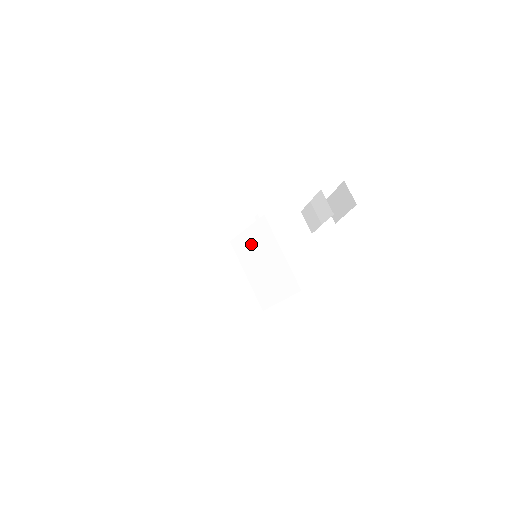
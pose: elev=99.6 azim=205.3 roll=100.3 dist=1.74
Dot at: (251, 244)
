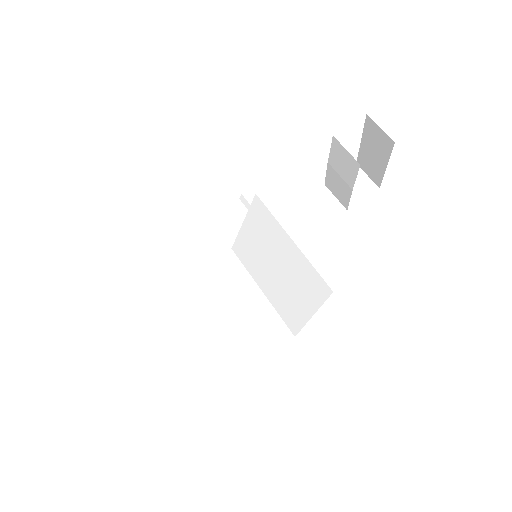
Dot at: (254, 243)
